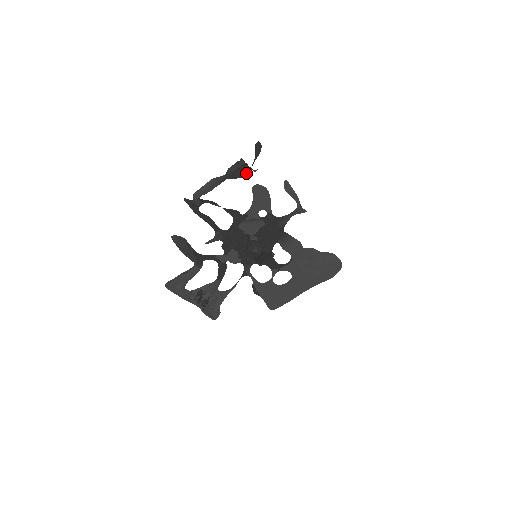
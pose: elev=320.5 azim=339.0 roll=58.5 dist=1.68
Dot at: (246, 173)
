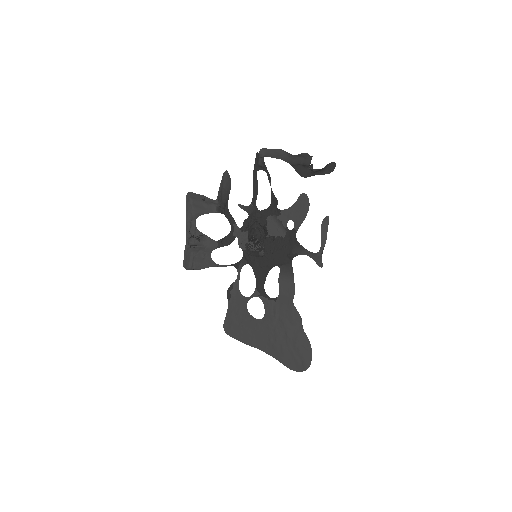
Dot at: (307, 176)
